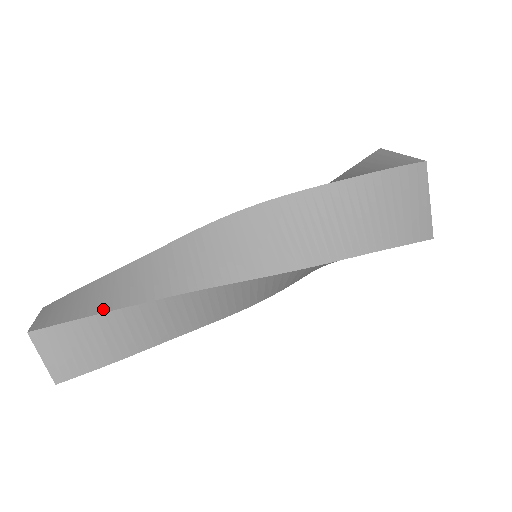
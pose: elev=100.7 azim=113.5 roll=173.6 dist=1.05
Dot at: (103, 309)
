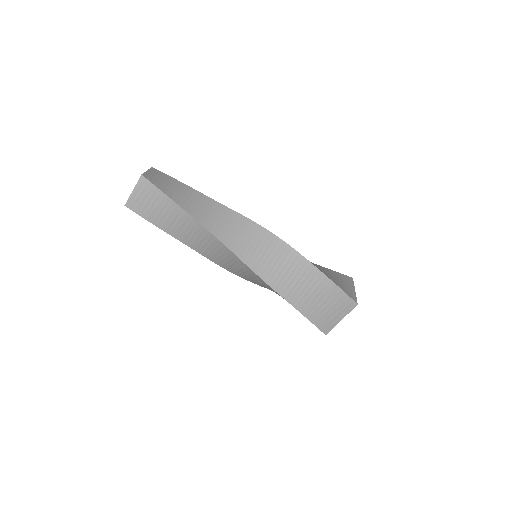
Dot at: (179, 203)
